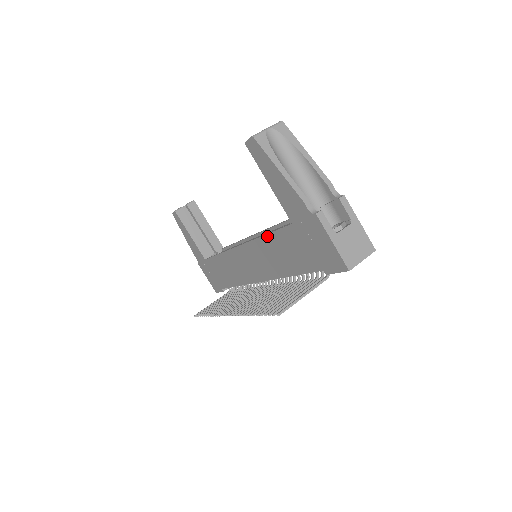
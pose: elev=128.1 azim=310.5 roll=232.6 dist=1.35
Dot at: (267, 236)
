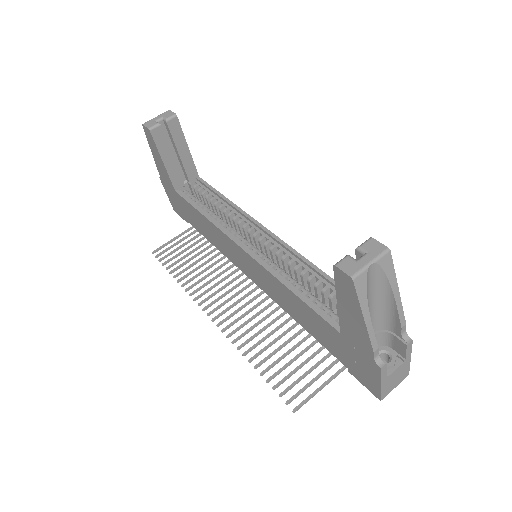
Dot at: (294, 295)
